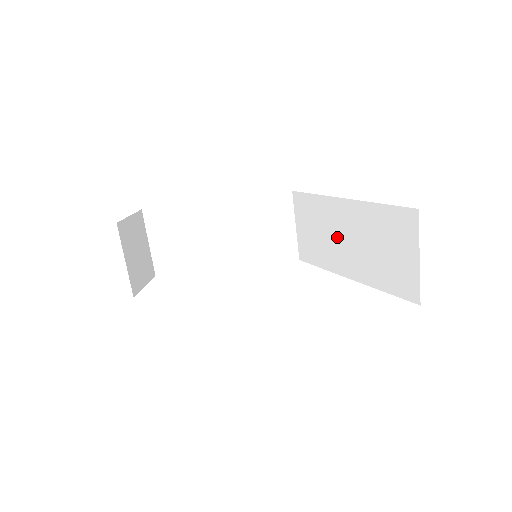
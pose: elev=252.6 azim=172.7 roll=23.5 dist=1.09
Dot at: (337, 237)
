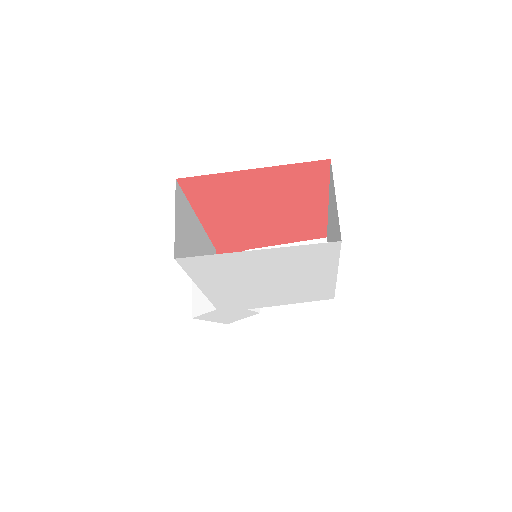
Dot at: occluded
